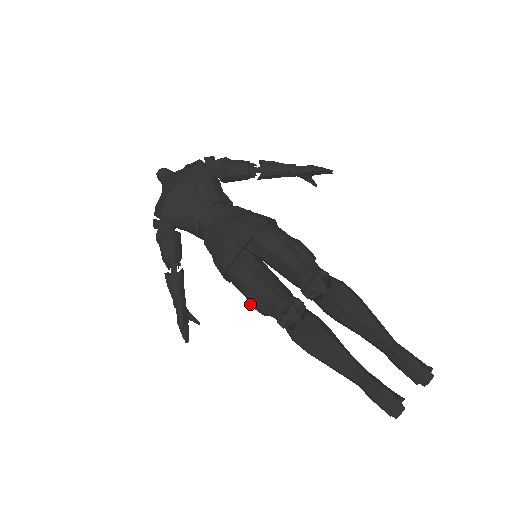
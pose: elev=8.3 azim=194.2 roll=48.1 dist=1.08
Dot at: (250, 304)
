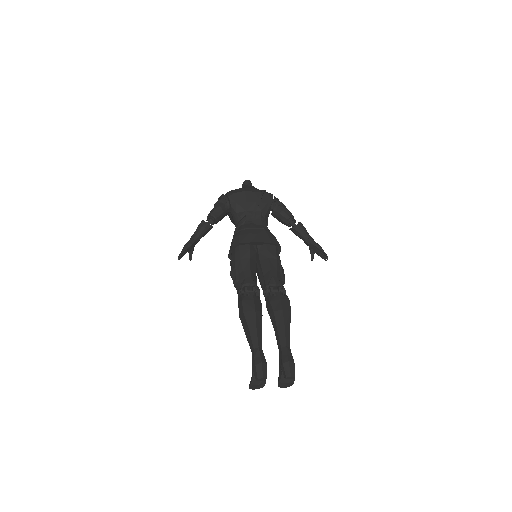
Dot at: (231, 271)
